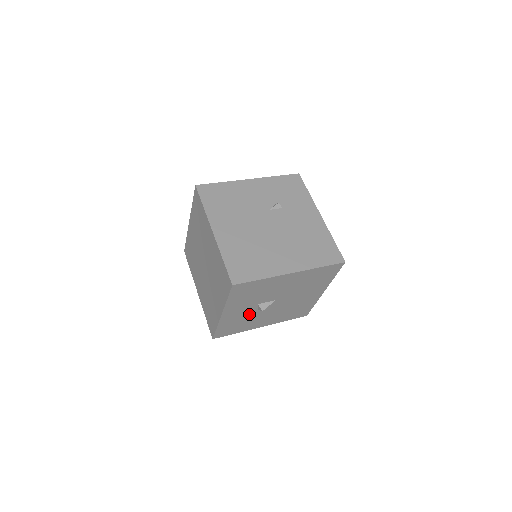
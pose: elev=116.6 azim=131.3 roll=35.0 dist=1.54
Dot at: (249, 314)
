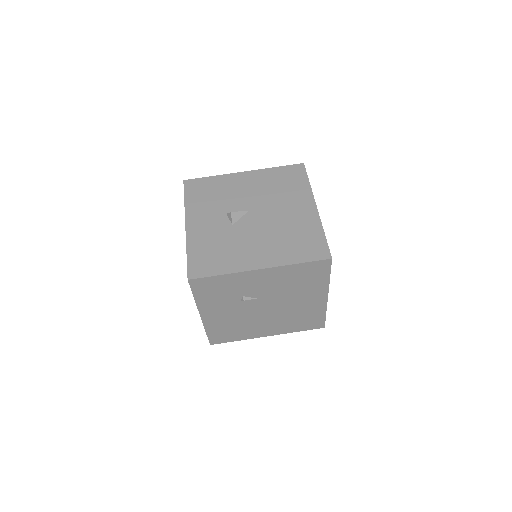
Dot at: (224, 233)
